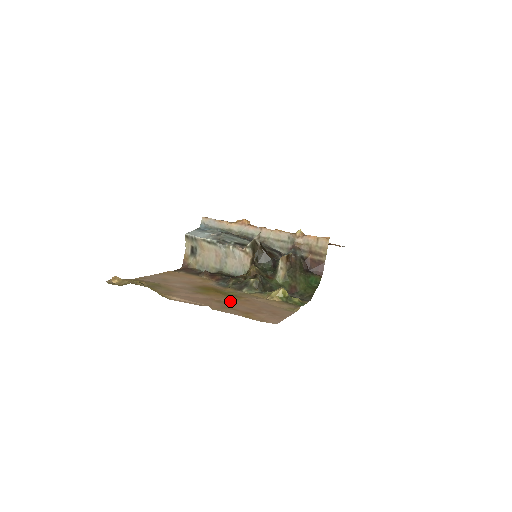
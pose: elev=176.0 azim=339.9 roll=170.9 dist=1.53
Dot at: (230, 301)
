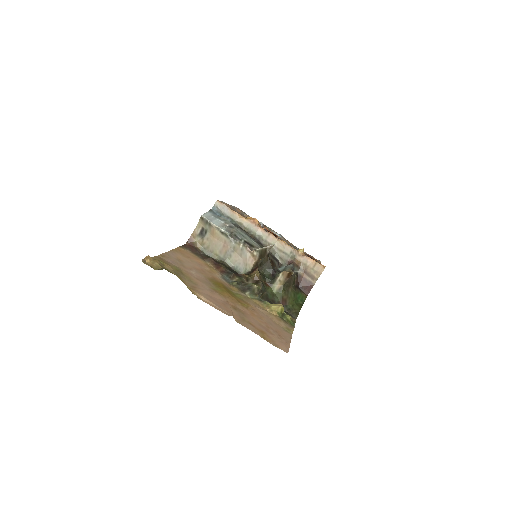
Dot at: (242, 309)
